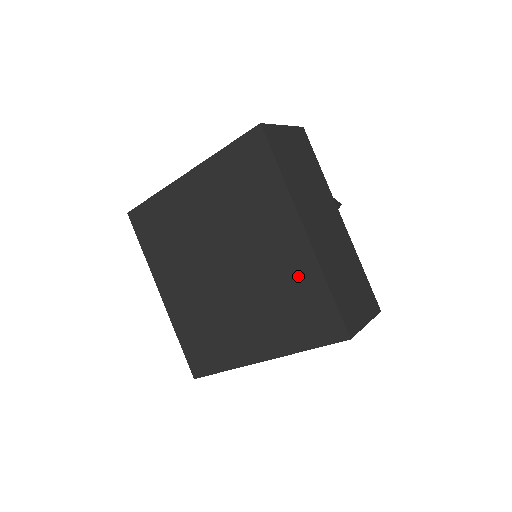
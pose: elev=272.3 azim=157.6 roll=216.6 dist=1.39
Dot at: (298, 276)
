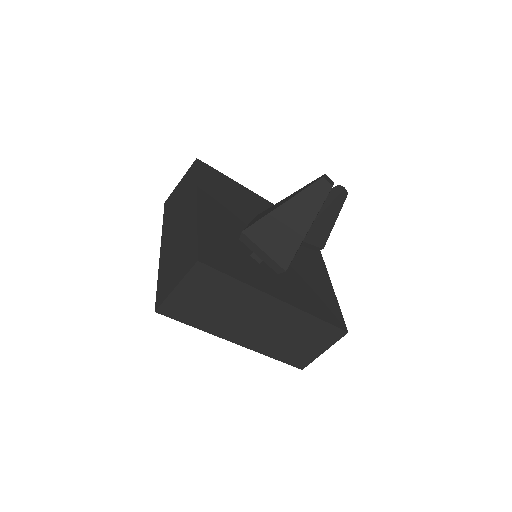
Dot at: occluded
